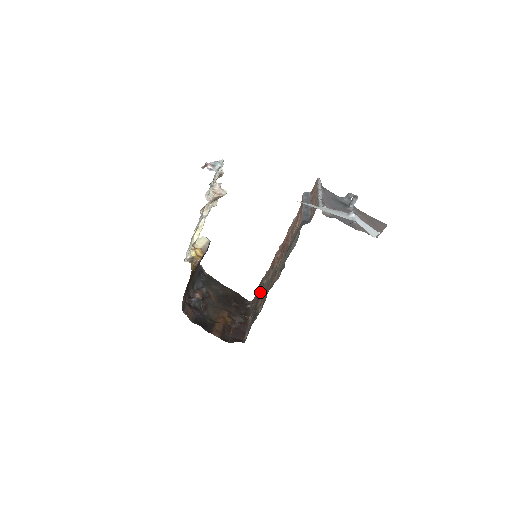
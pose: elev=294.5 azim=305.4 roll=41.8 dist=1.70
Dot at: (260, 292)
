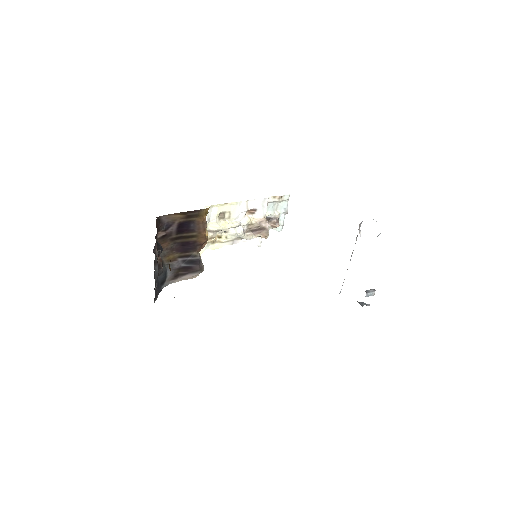
Dot at: occluded
